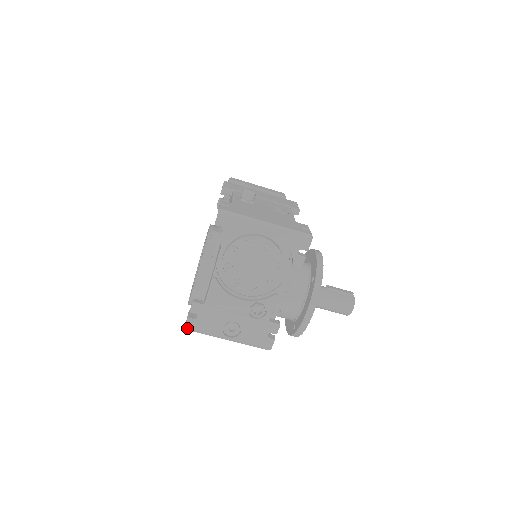
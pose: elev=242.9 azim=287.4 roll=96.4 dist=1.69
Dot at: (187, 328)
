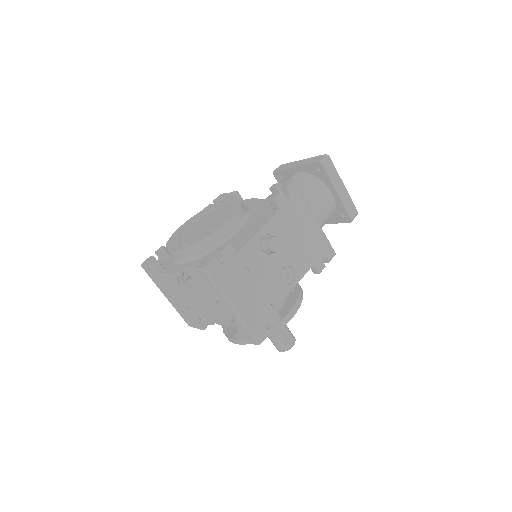
Dot at: (142, 267)
